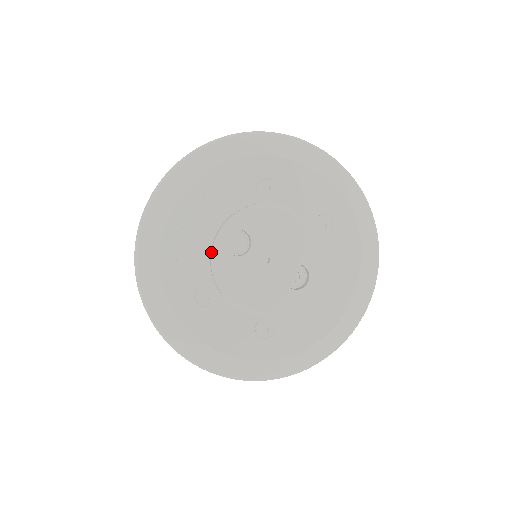
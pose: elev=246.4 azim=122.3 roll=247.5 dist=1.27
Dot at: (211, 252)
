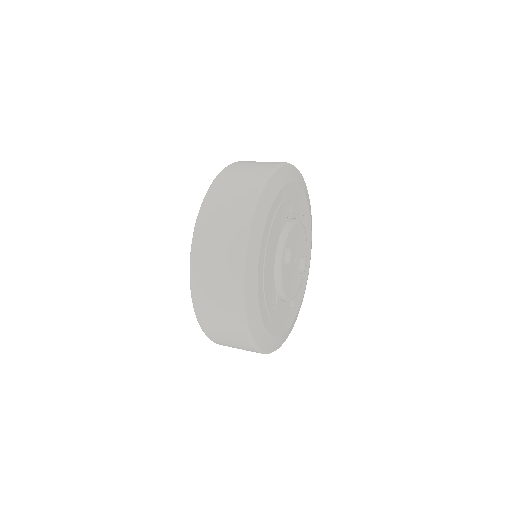
Dot at: (279, 270)
